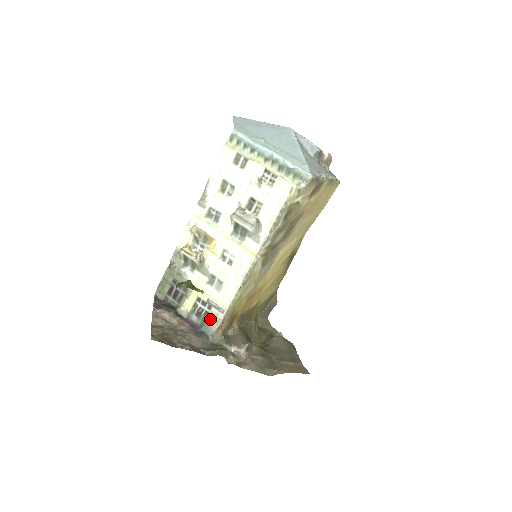
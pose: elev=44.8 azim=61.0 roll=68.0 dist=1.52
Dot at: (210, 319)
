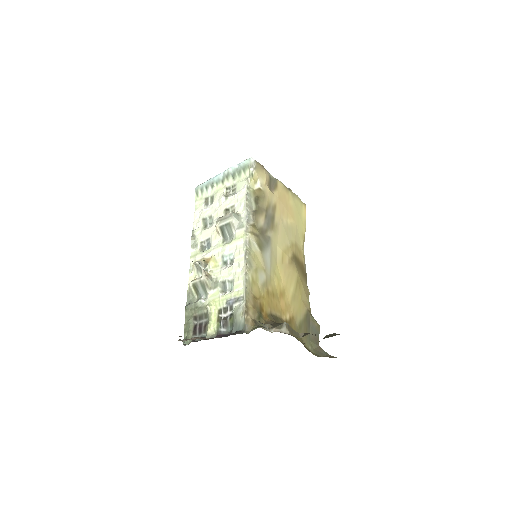
Dot at: (235, 315)
